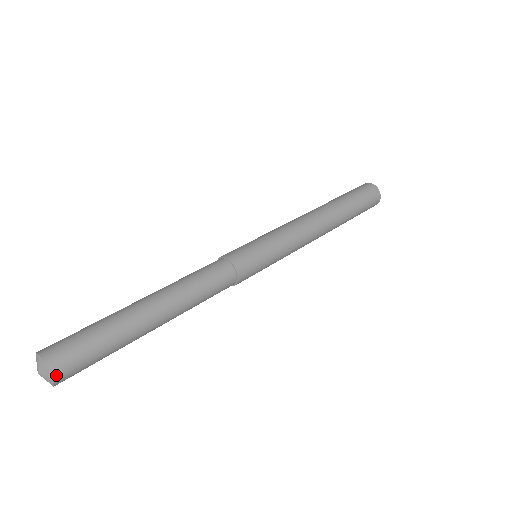
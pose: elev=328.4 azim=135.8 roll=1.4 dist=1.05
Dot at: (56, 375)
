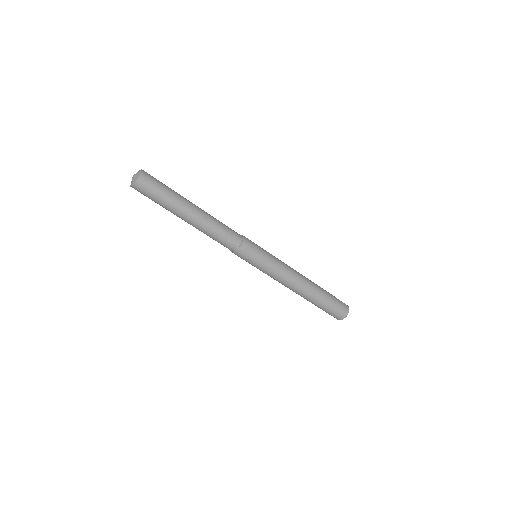
Dot at: (137, 184)
